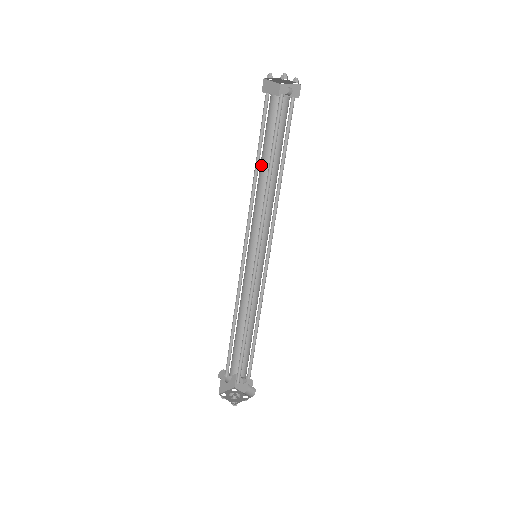
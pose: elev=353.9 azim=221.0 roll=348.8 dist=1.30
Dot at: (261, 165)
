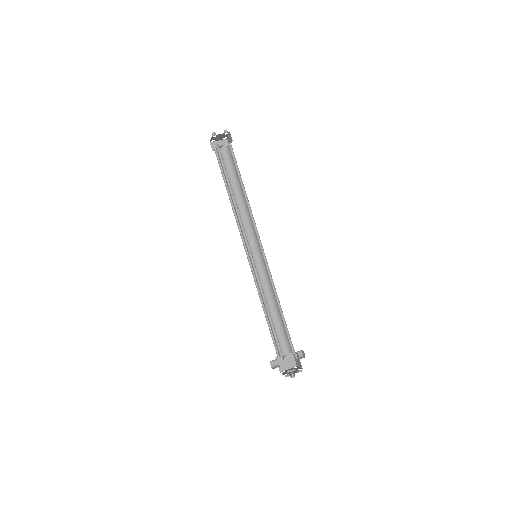
Dot at: (230, 194)
